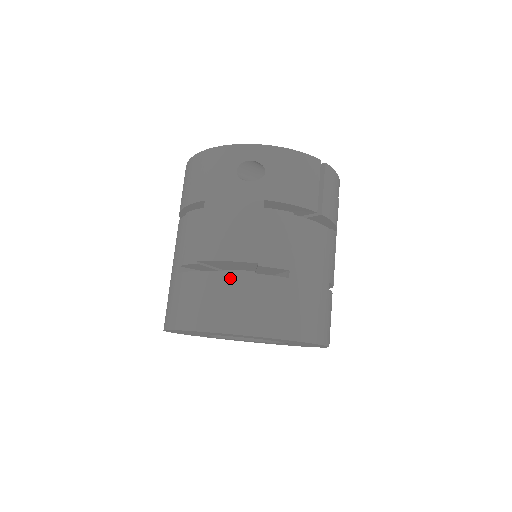
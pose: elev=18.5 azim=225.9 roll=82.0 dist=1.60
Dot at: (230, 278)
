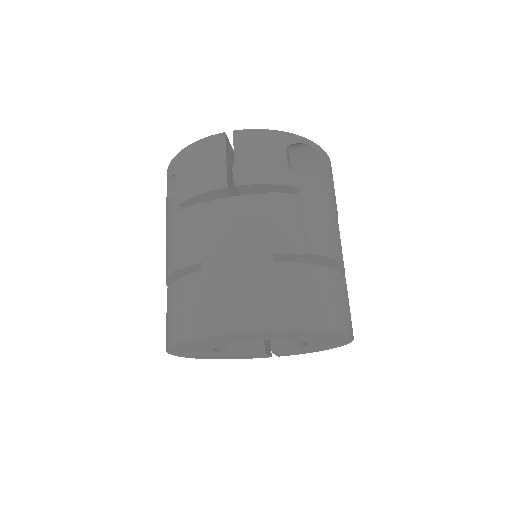
Dot at: (169, 292)
